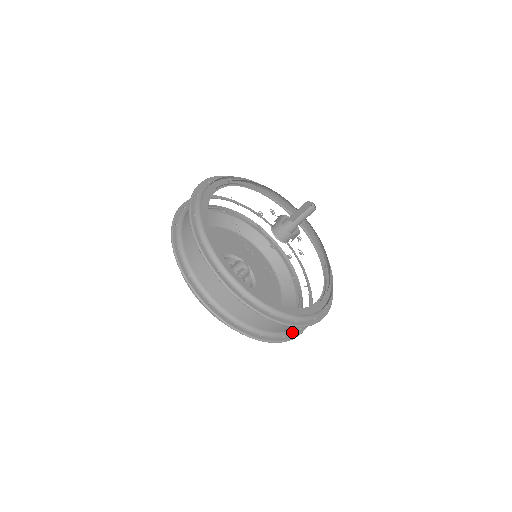
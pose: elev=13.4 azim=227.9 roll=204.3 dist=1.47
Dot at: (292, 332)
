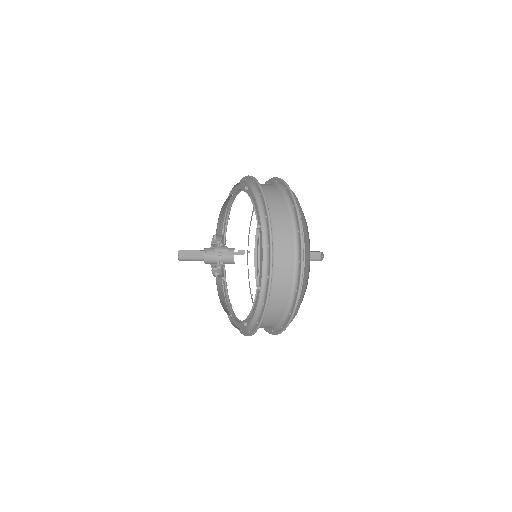
Dot at: occluded
